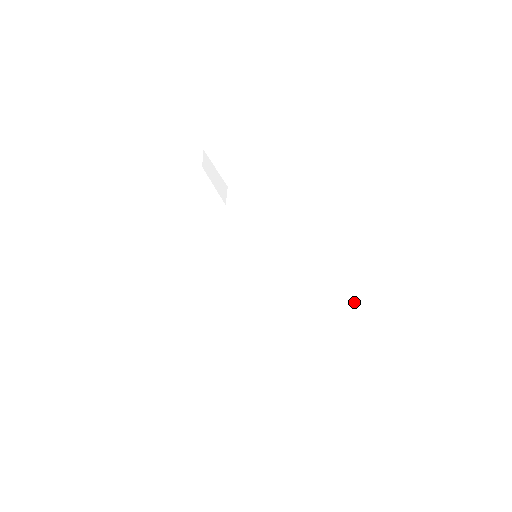
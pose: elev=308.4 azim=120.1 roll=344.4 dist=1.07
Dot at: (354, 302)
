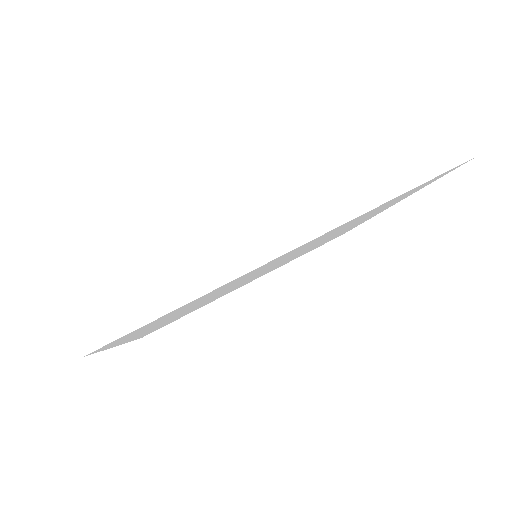
Dot at: occluded
